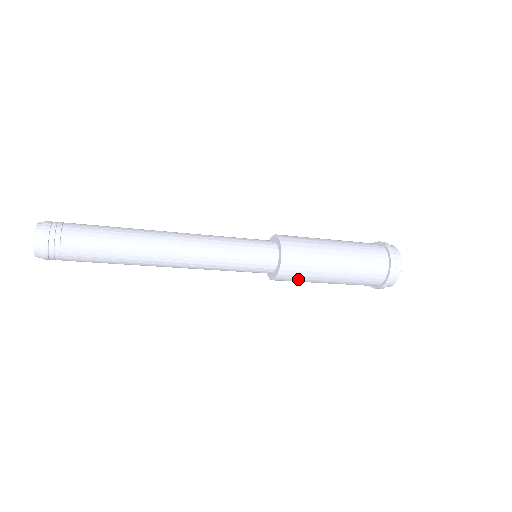
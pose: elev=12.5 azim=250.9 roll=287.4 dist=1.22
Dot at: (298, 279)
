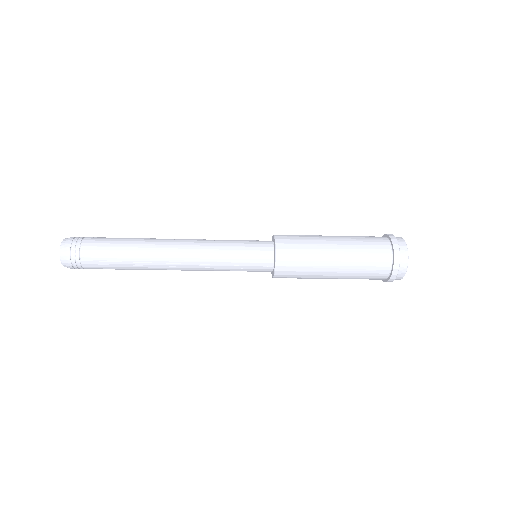
Dot at: (297, 275)
